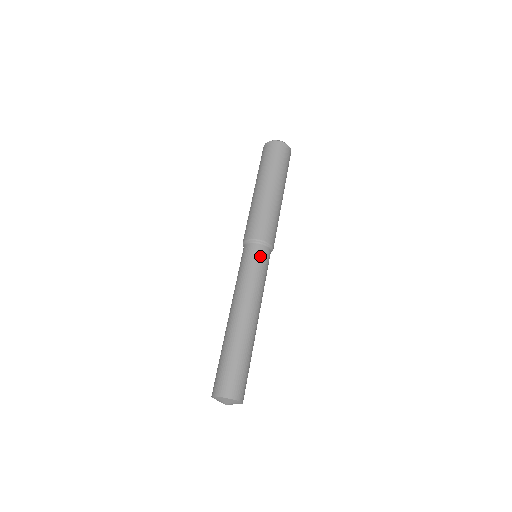
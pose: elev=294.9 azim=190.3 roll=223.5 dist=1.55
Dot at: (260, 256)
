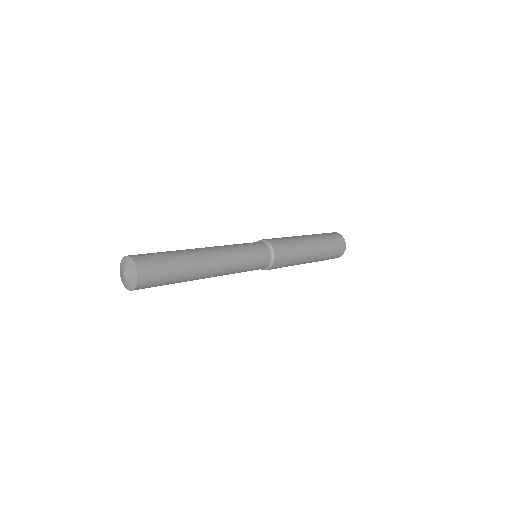
Dot at: occluded
